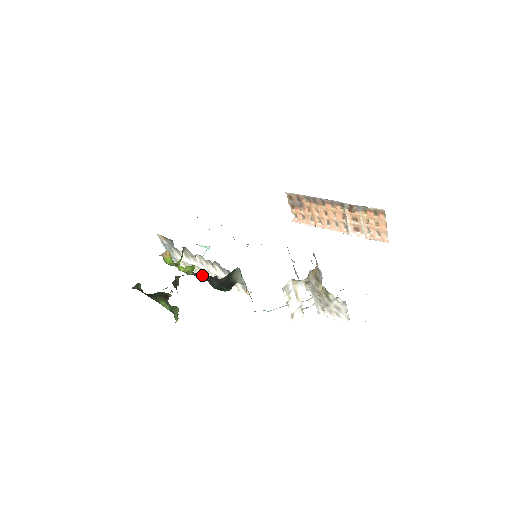
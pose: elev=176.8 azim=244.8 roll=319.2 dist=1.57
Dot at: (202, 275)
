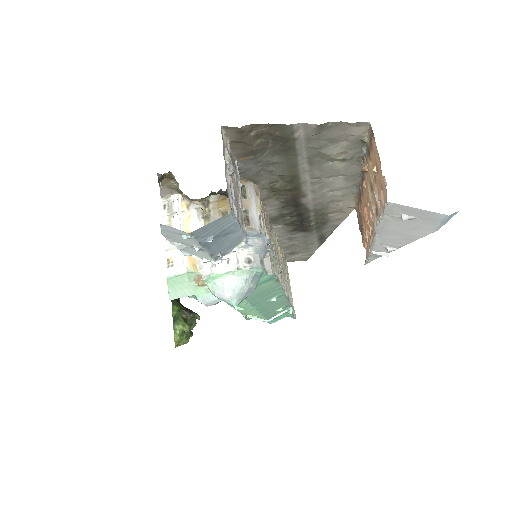
Dot at: occluded
